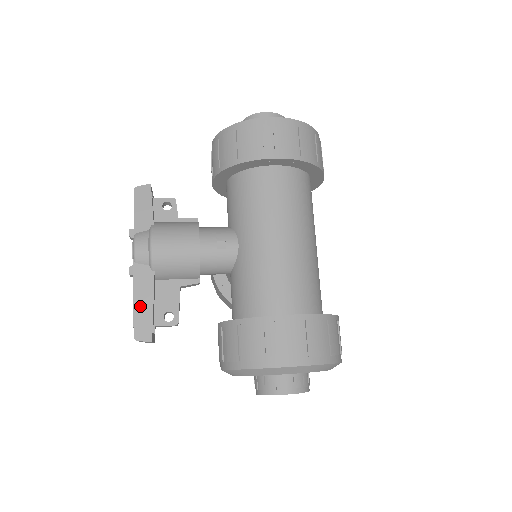
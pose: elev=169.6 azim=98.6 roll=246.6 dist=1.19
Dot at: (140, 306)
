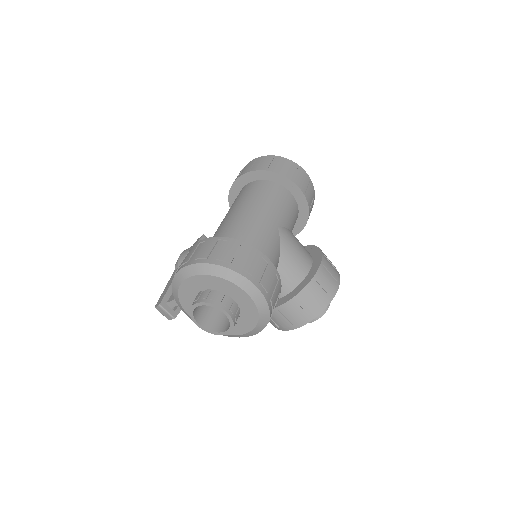
Dot at: (165, 289)
